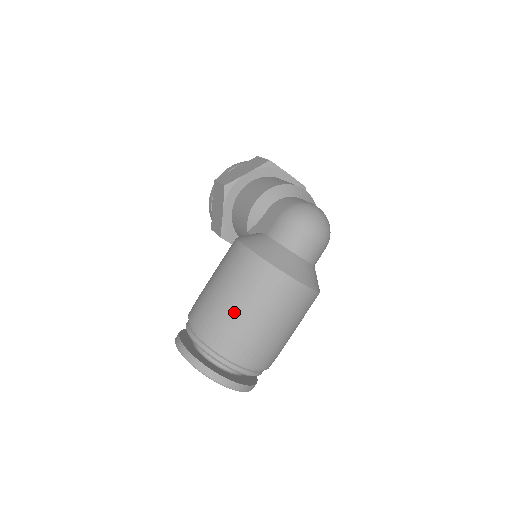
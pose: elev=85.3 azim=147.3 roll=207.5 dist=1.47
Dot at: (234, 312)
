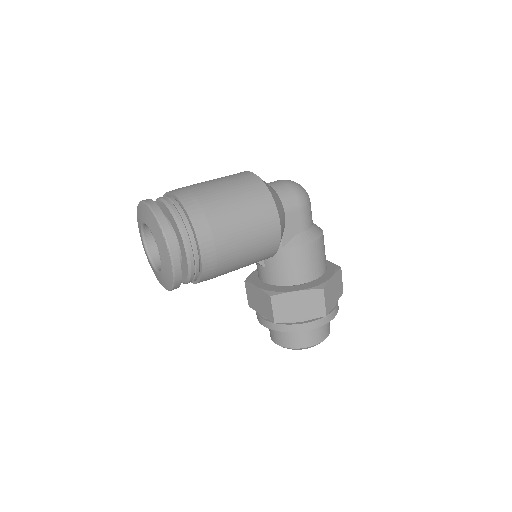
Dot at: occluded
